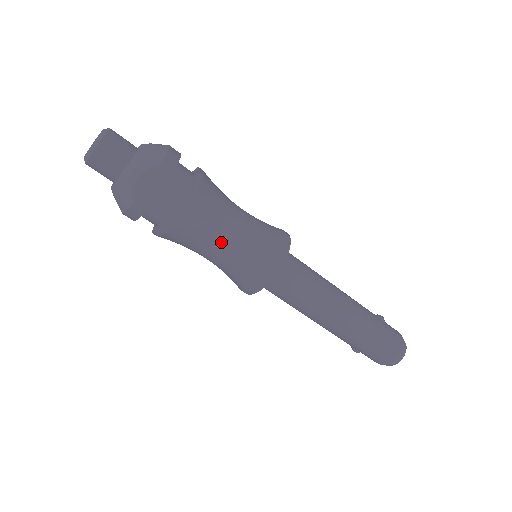
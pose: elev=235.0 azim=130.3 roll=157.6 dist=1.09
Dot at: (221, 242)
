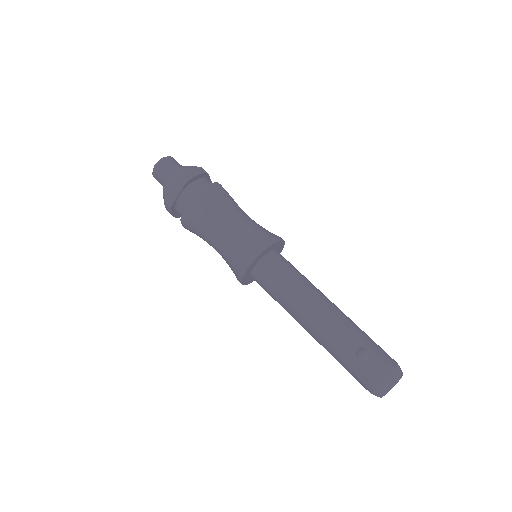
Dot at: (246, 214)
